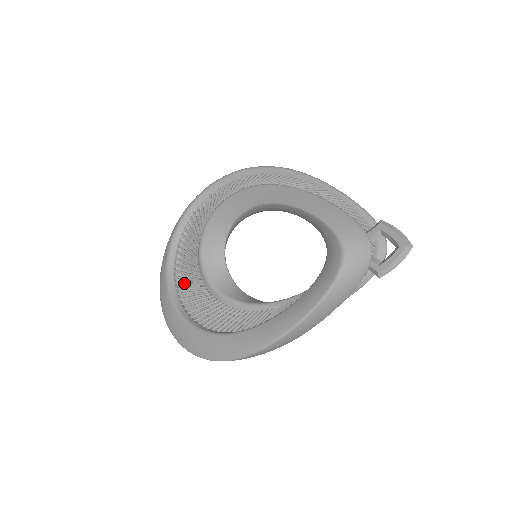
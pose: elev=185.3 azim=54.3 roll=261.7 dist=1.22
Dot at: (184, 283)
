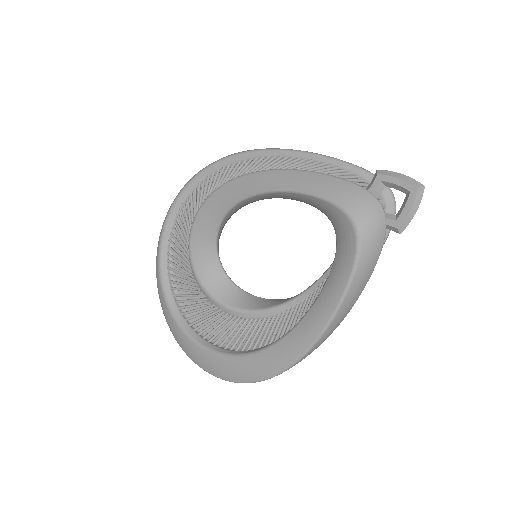
Dot at: (192, 311)
